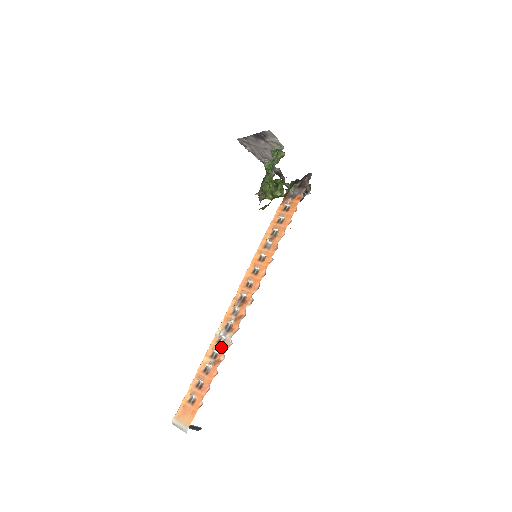
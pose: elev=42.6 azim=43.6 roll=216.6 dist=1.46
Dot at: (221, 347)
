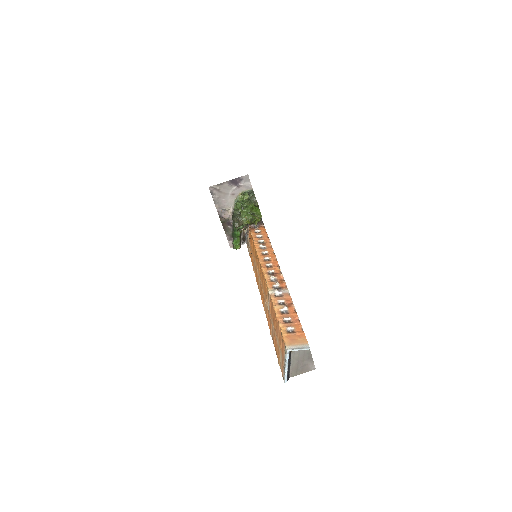
Dot at: (284, 297)
